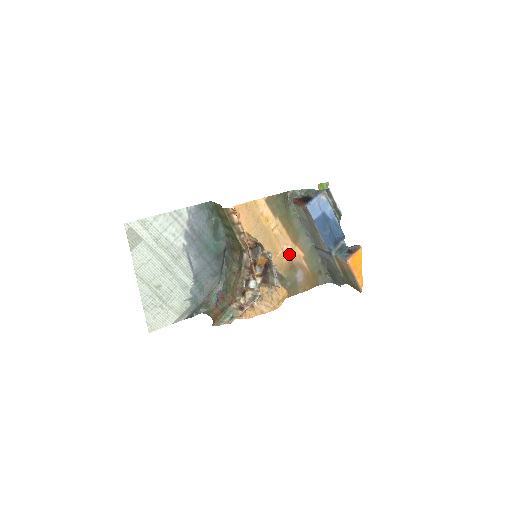
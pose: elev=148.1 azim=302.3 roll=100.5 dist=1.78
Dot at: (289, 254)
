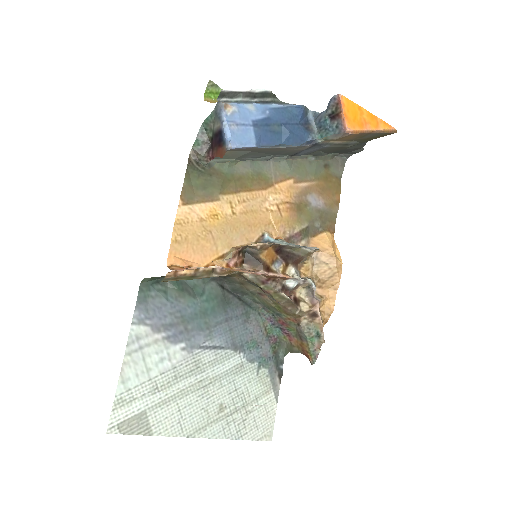
Dot at: (280, 203)
